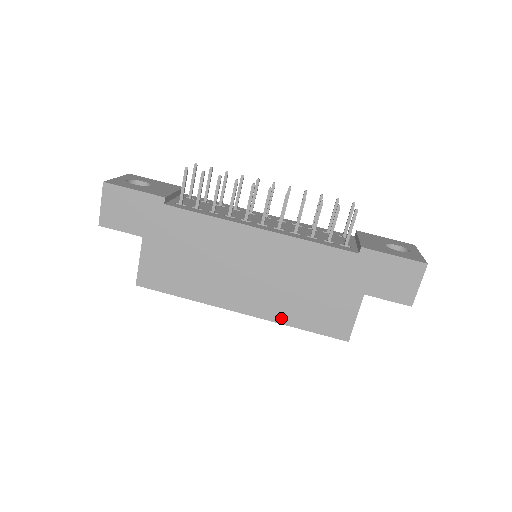
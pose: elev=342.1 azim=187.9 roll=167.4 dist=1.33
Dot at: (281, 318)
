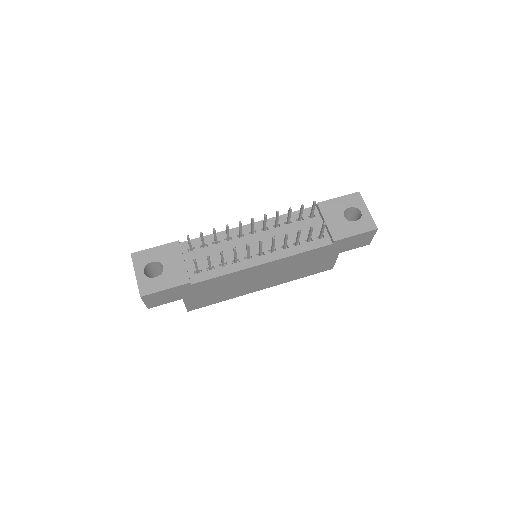
Dot at: (288, 280)
